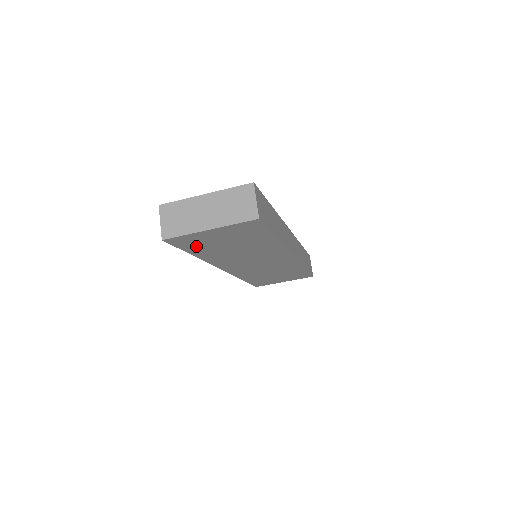
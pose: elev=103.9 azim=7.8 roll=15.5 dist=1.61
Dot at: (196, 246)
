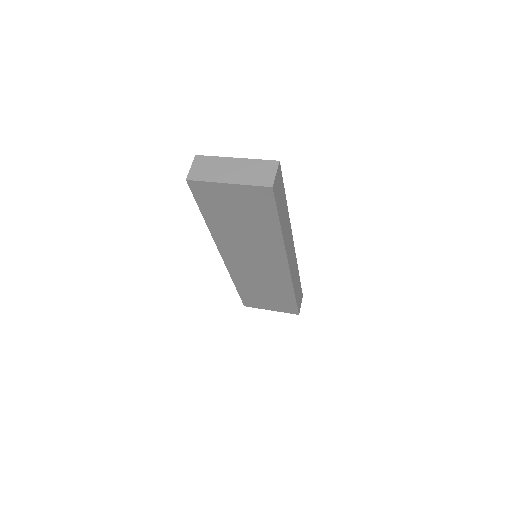
Dot at: (211, 205)
